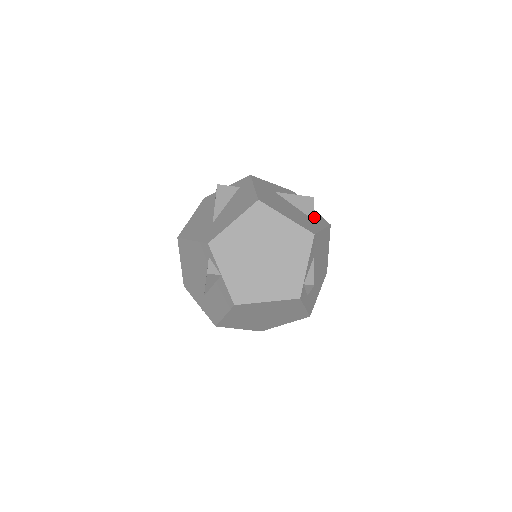
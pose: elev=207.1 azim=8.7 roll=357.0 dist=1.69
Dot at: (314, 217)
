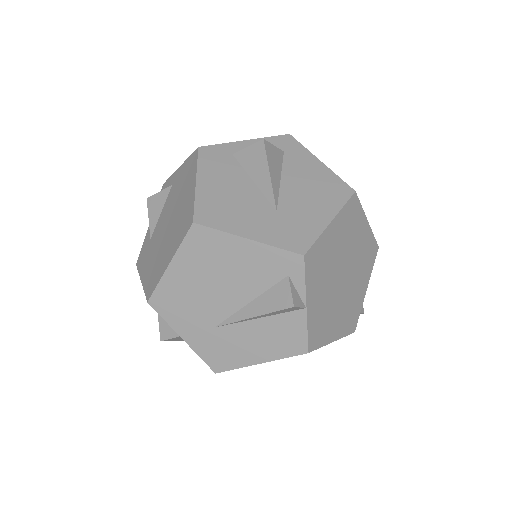
Dot at: occluded
